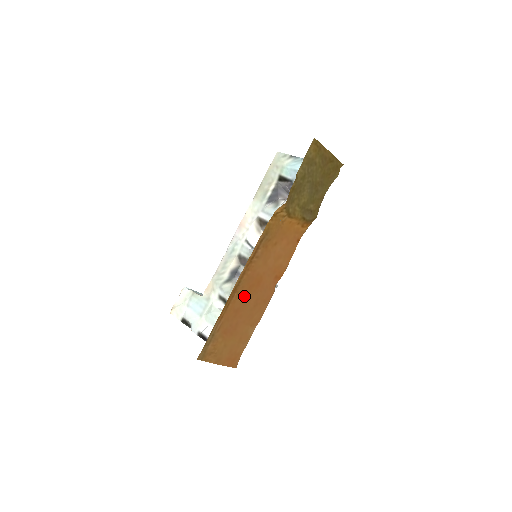
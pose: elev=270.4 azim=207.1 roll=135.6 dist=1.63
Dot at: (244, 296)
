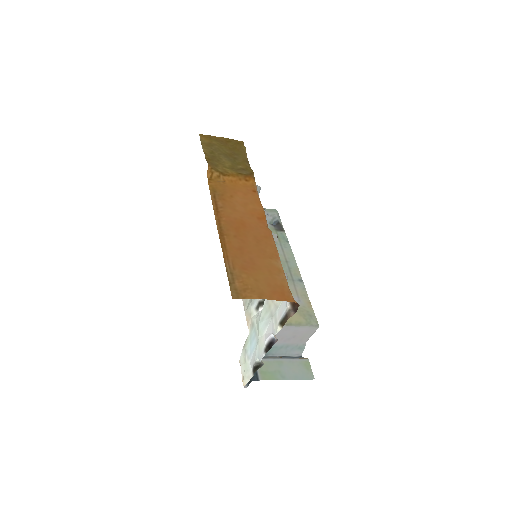
Dot at: (237, 237)
